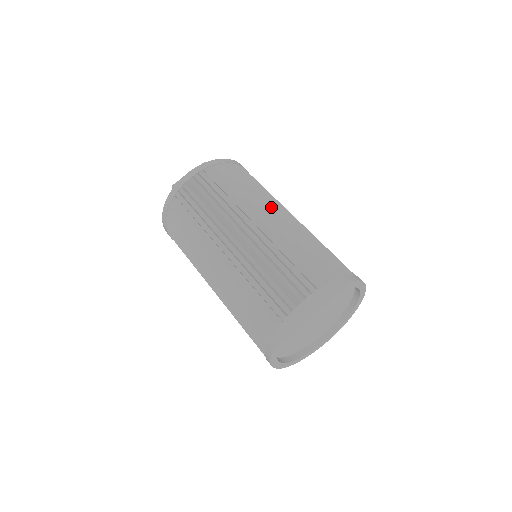
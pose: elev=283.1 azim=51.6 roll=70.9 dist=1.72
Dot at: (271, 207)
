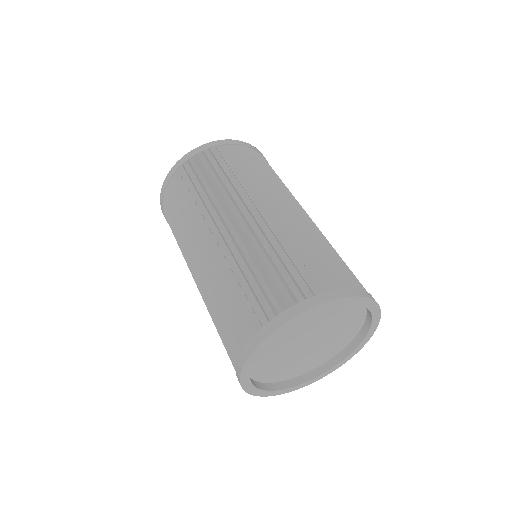
Dot at: (263, 197)
